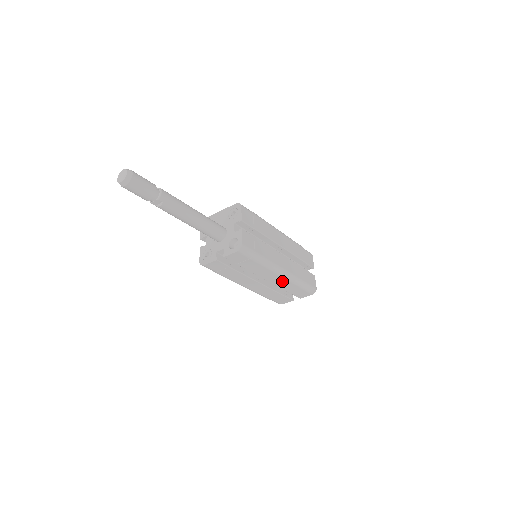
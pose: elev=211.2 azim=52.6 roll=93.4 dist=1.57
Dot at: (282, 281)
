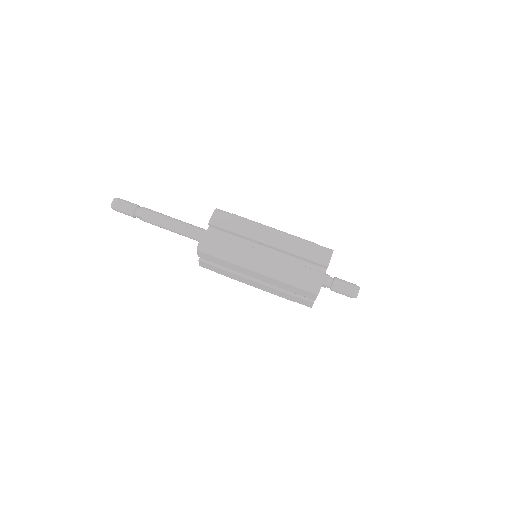
Dot at: (268, 279)
